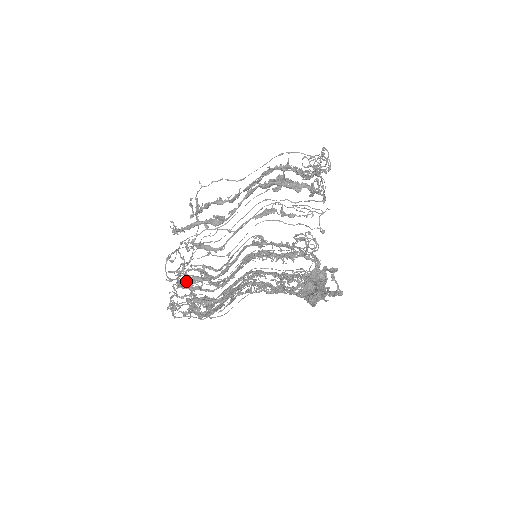
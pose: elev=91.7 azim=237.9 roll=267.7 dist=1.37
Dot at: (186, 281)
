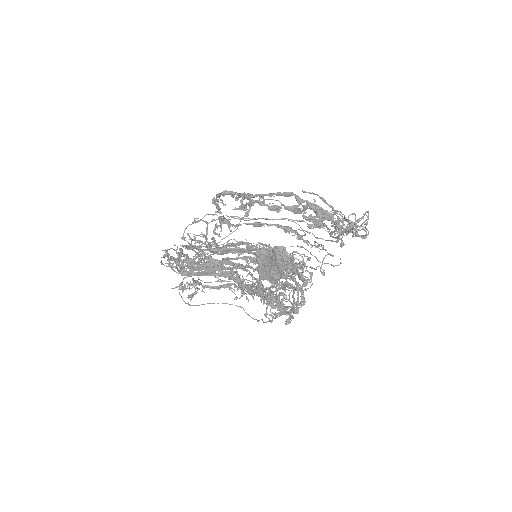
Dot at: (194, 258)
